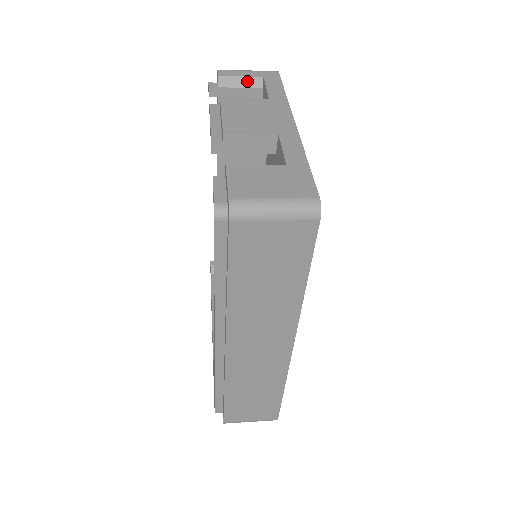
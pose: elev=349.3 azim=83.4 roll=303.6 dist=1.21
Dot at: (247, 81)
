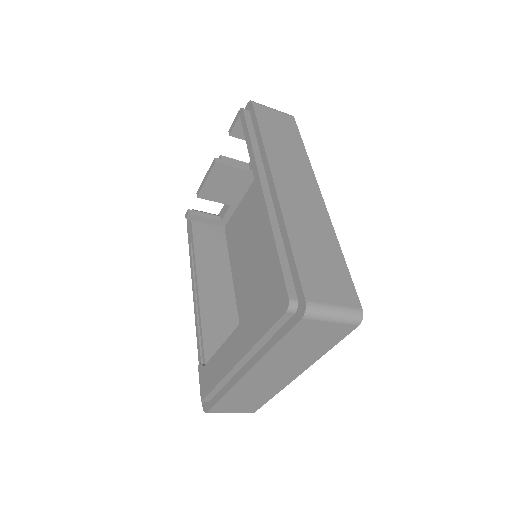
Dot at: (210, 213)
